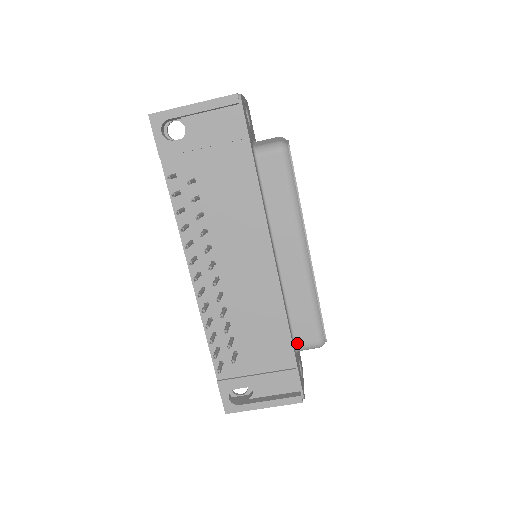
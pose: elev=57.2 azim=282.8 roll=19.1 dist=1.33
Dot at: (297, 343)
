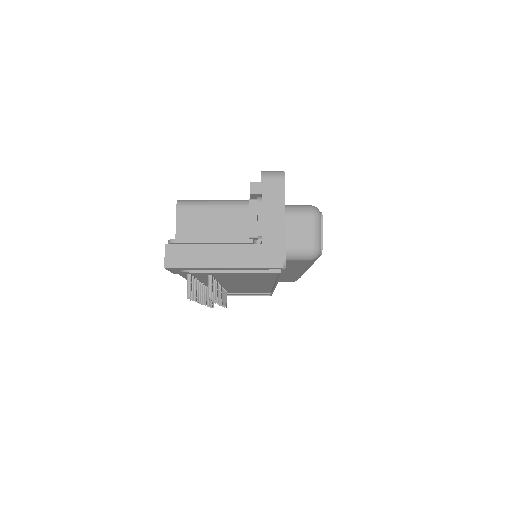
Dot at: occluded
